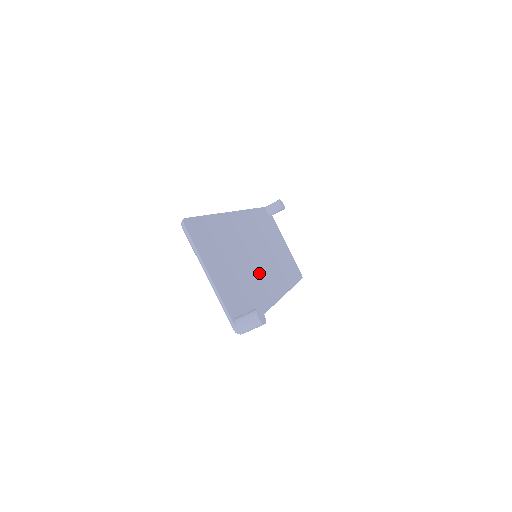
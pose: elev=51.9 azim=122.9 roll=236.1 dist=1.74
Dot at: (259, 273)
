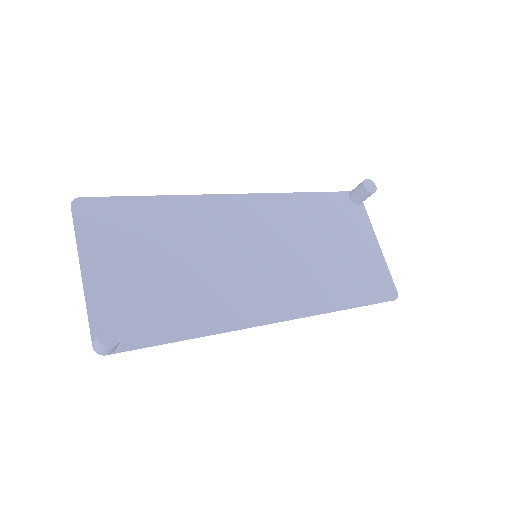
Dot at: (240, 279)
